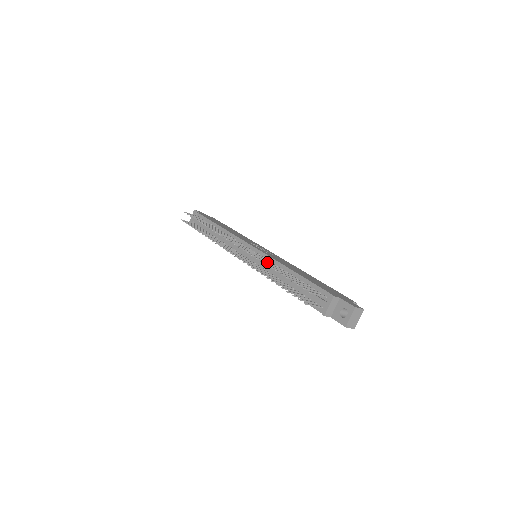
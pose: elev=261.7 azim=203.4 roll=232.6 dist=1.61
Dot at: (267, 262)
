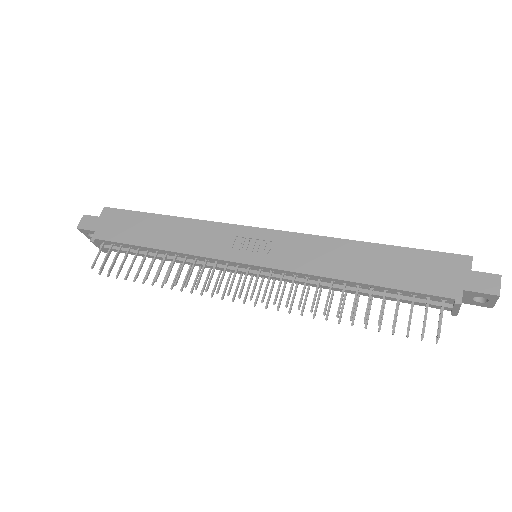
Dot at: (314, 300)
